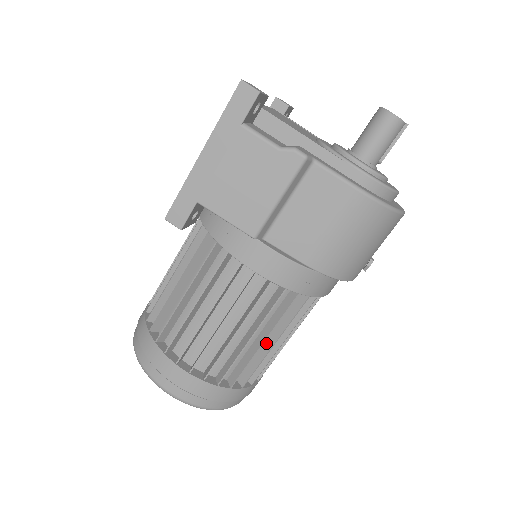
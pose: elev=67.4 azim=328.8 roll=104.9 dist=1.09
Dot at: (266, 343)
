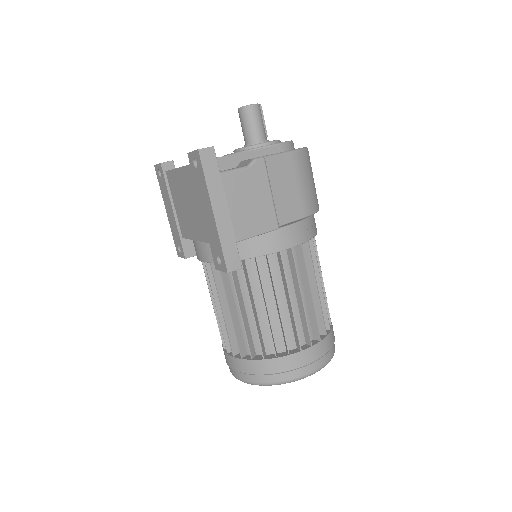
Dot at: occluded
